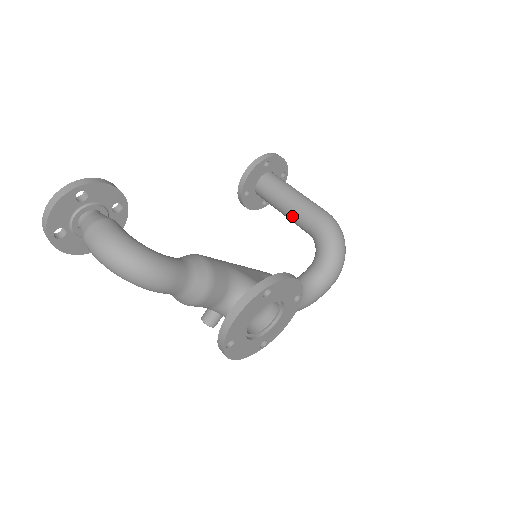
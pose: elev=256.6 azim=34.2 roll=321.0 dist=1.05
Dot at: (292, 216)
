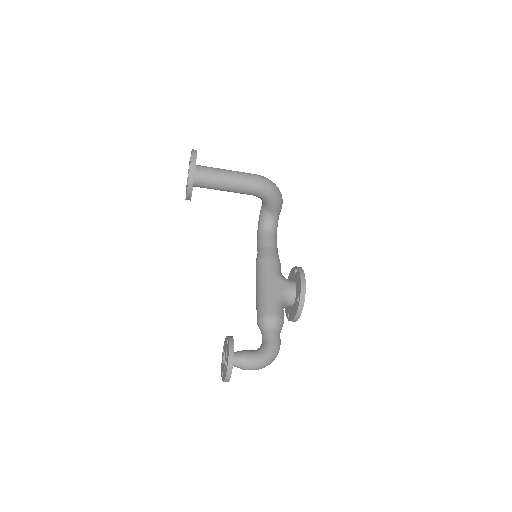
Dot at: occluded
